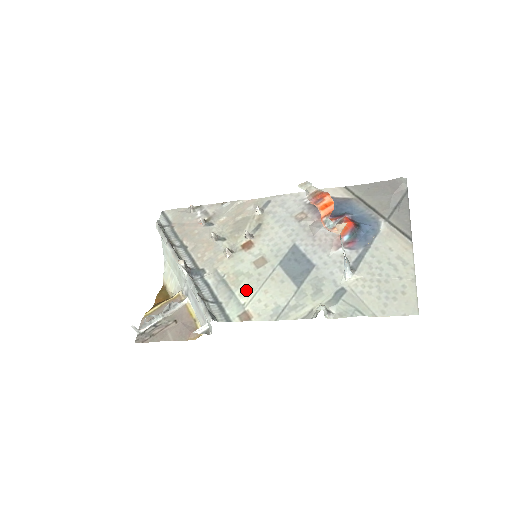
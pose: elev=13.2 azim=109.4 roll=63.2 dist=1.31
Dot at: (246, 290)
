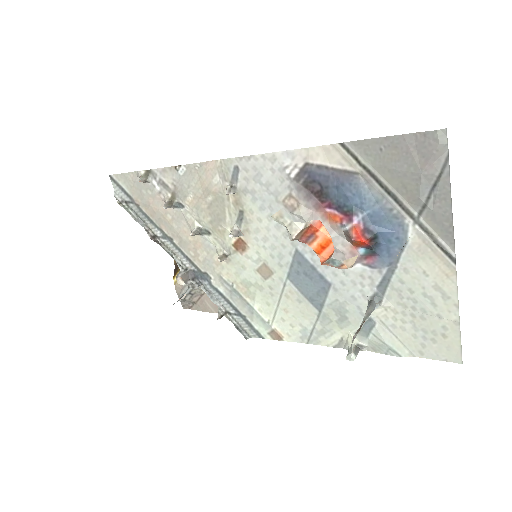
Dot at: (264, 306)
